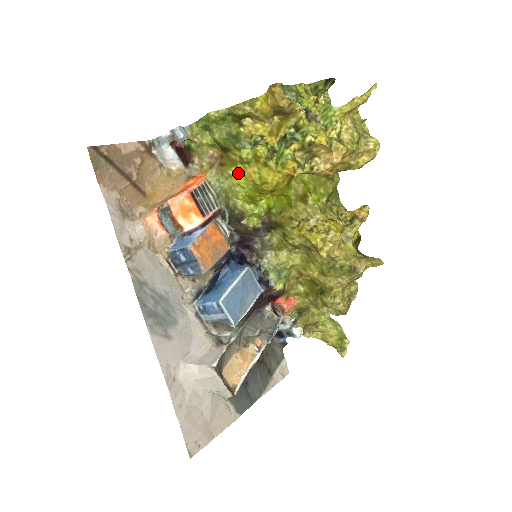
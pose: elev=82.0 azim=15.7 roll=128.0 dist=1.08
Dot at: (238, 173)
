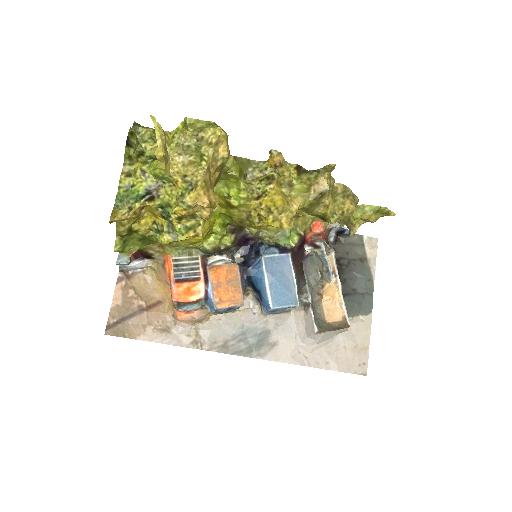
Dot at: occluded
